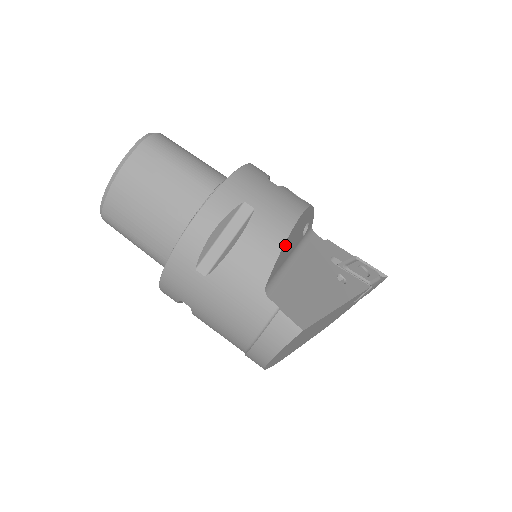
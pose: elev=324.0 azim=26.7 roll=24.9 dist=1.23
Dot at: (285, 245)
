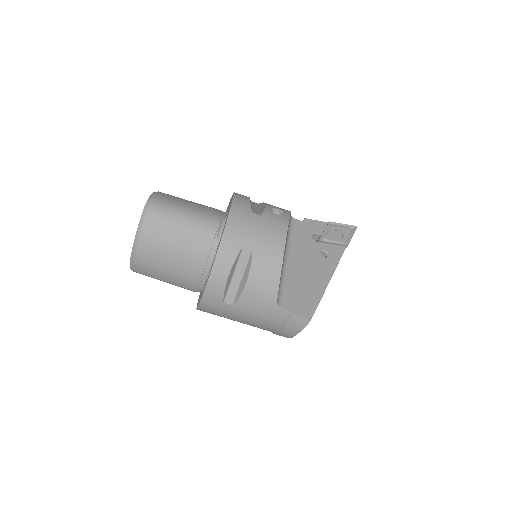
Dot at: occluded
